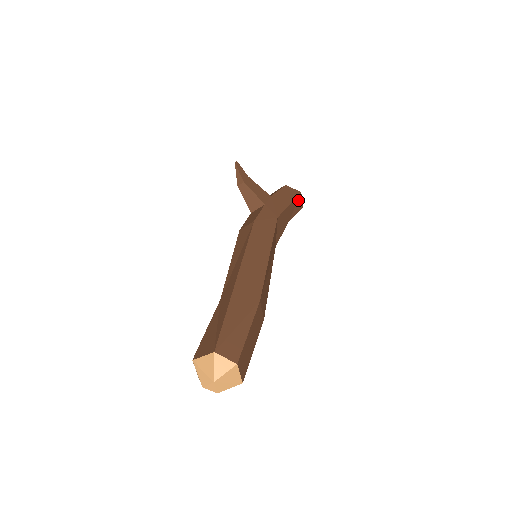
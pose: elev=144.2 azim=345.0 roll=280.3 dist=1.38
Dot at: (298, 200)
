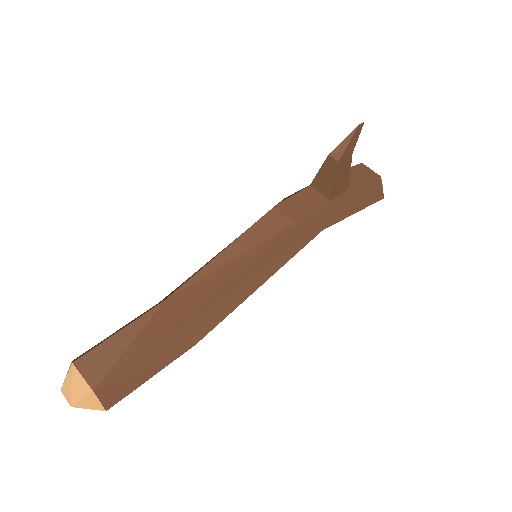
Dot at: occluded
